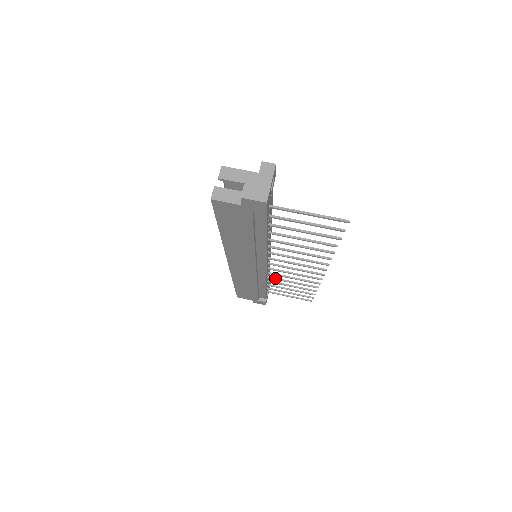
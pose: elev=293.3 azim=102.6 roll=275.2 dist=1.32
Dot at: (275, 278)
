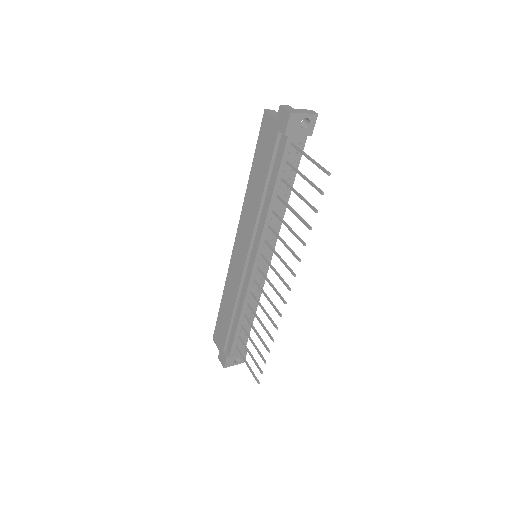
Dot at: (252, 308)
